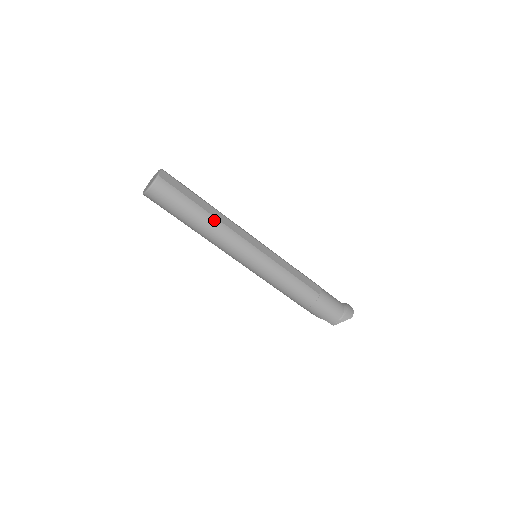
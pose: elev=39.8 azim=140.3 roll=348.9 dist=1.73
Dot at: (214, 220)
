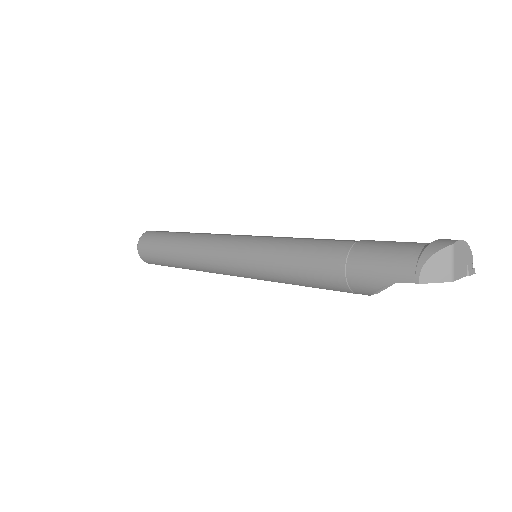
Dot at: (191, 235)
